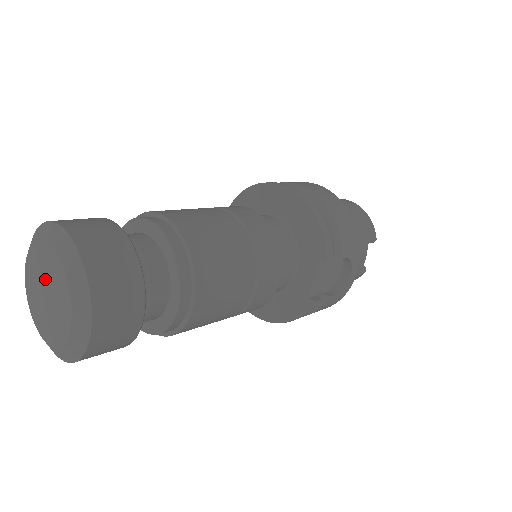
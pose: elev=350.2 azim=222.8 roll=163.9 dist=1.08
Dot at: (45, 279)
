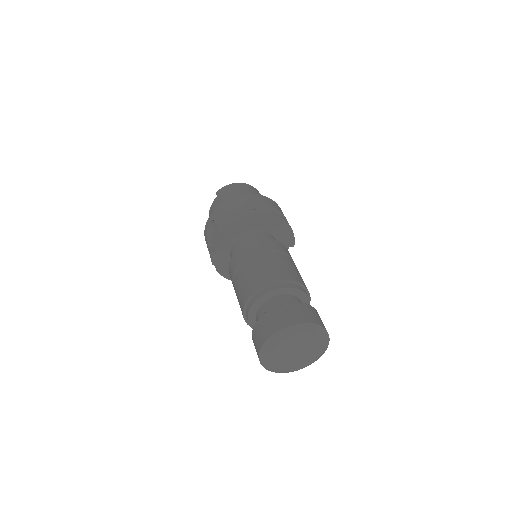
Dot at: (298, 348)
